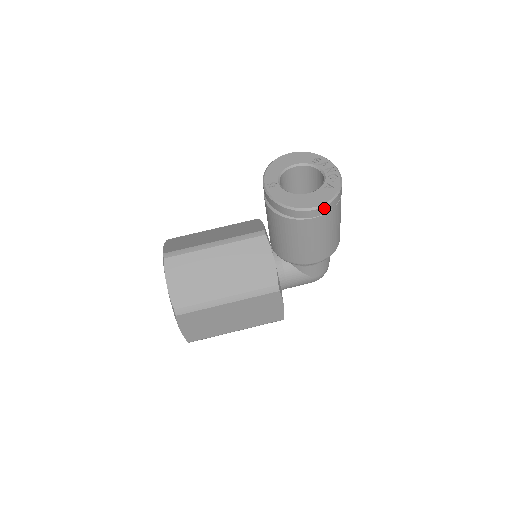
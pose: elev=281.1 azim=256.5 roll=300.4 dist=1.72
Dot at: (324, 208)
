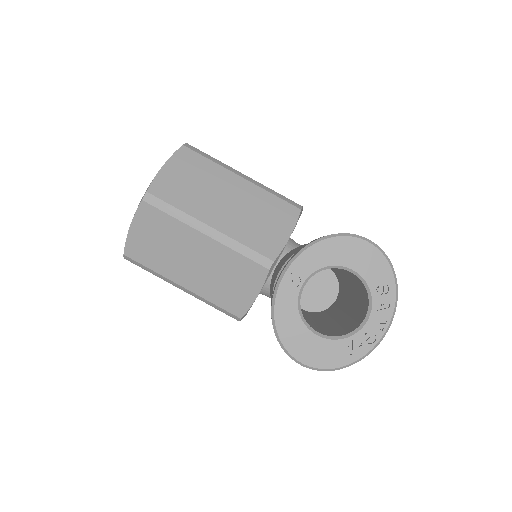
Dot at: (314, 368)
